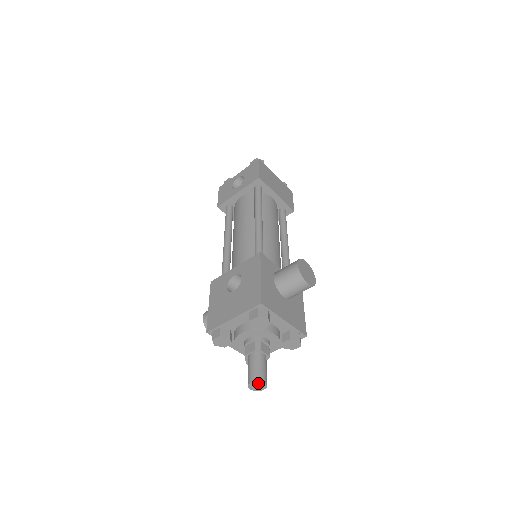
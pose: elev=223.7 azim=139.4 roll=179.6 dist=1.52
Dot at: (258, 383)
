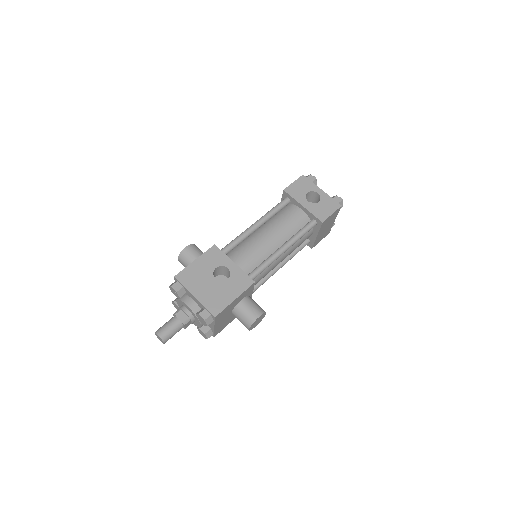
Dot at: (161, 340)
